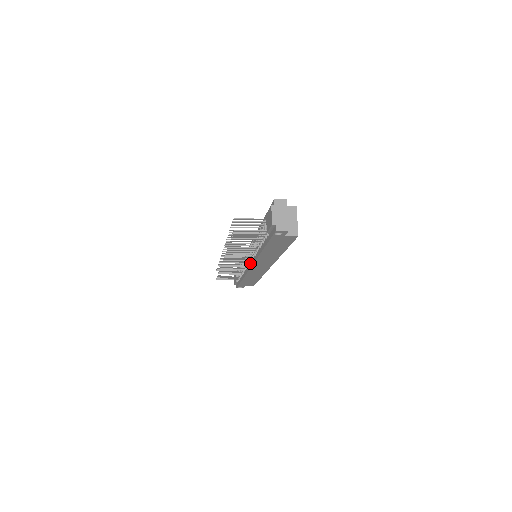
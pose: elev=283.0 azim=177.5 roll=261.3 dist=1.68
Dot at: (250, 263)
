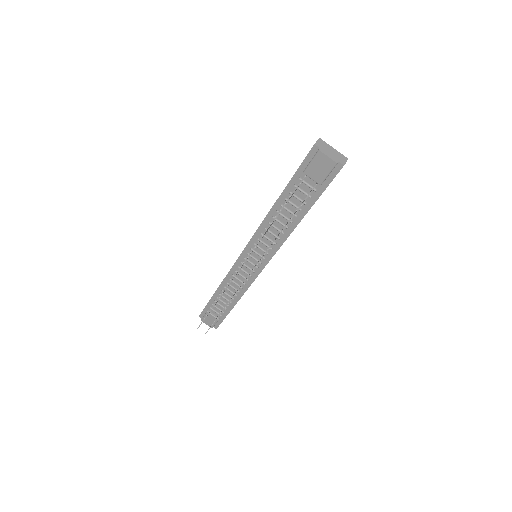
Dot at: (260, 265)
